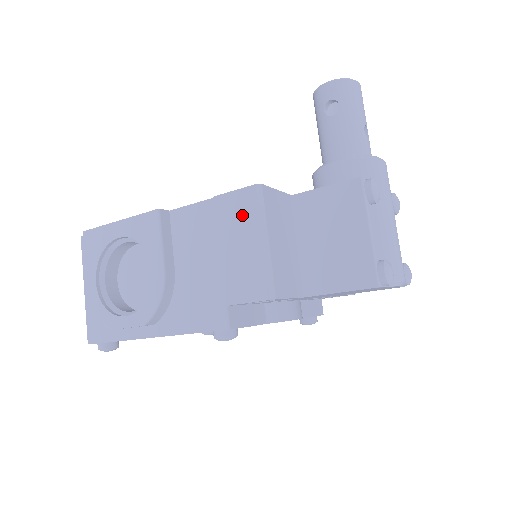
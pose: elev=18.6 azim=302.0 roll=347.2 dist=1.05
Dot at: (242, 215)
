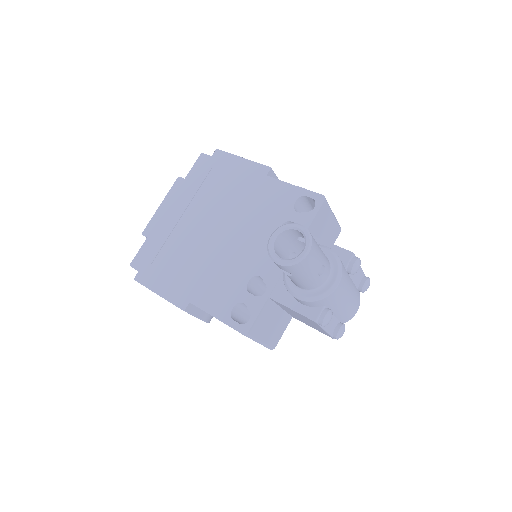
Dot at: occluded
